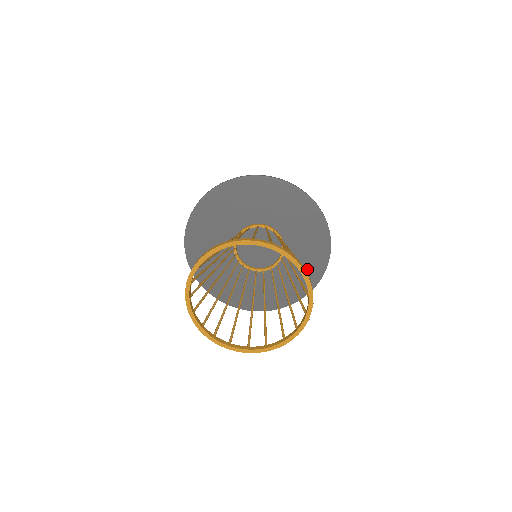
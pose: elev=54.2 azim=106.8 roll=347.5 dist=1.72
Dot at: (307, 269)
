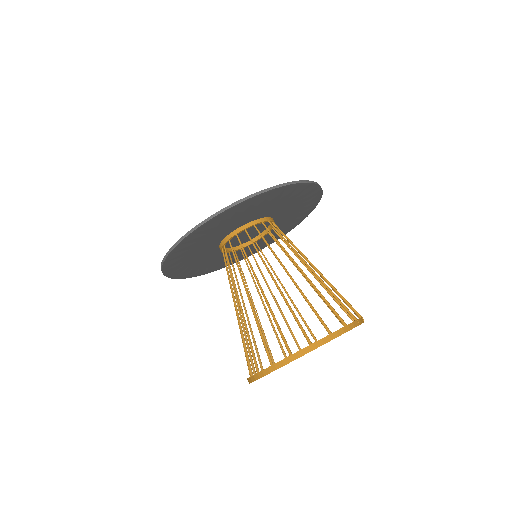
Dot at: (303, 207)
